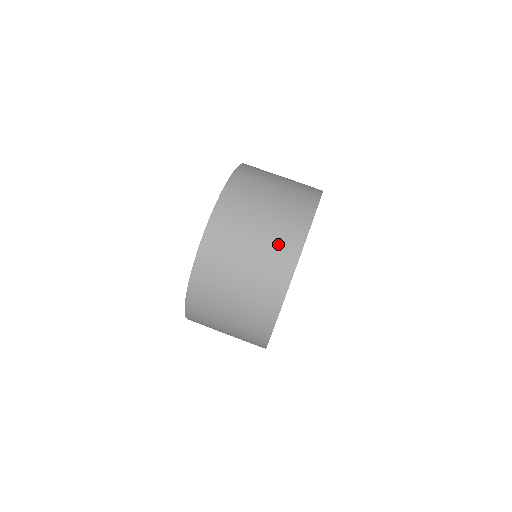
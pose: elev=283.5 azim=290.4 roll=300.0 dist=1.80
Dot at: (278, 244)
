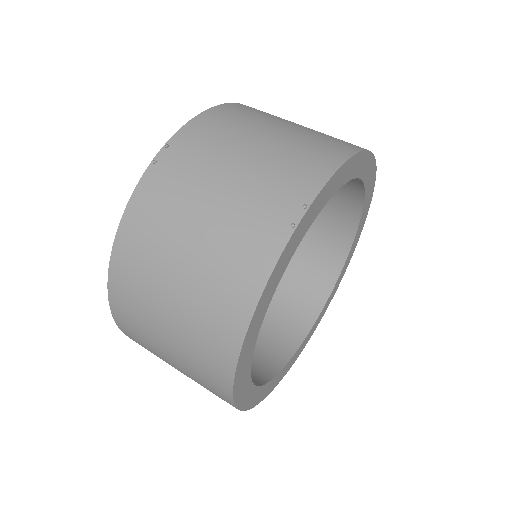
Dot at: occluded
